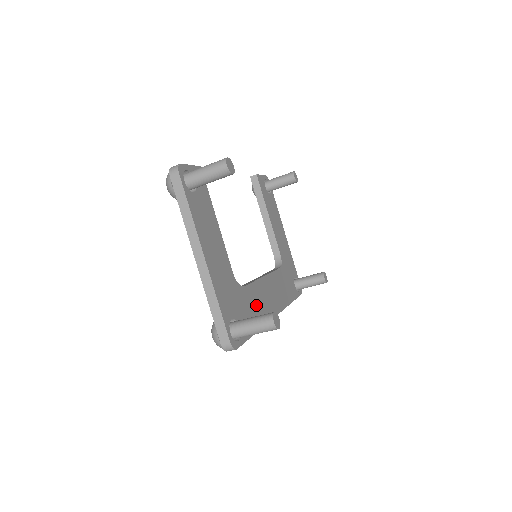
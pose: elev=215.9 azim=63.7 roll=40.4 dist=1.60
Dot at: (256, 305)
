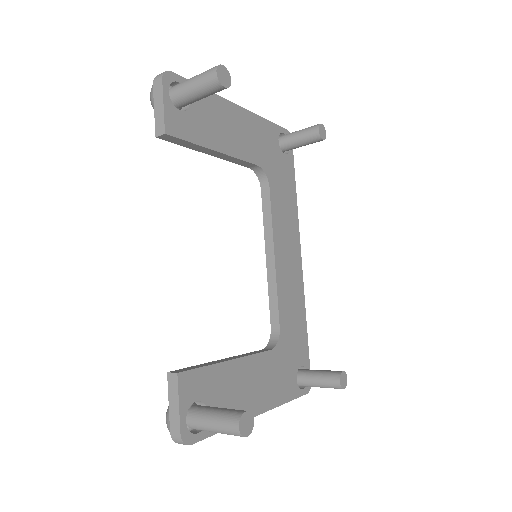
Dot at: (292, 308)
